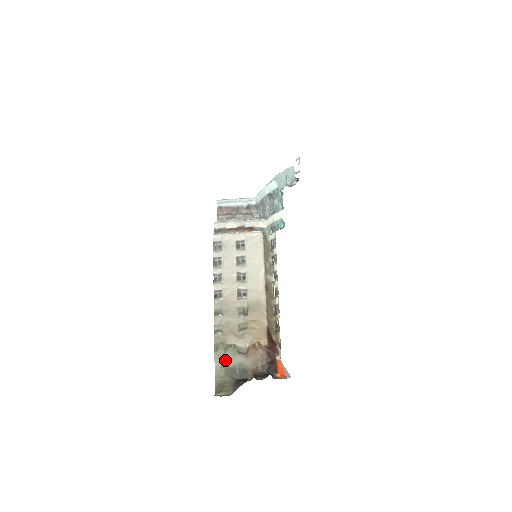
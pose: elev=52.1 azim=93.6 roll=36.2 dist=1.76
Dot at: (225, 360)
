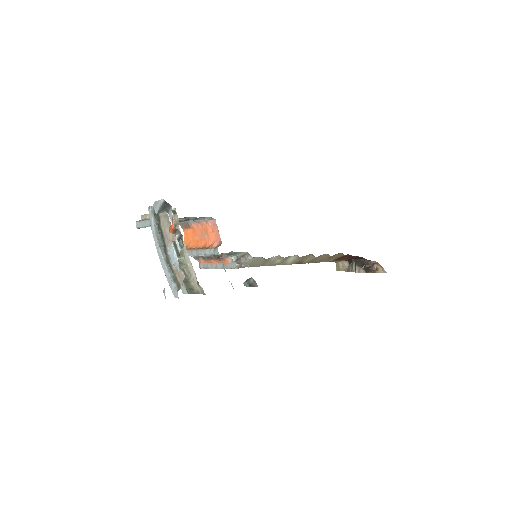
Dot at: occluded
